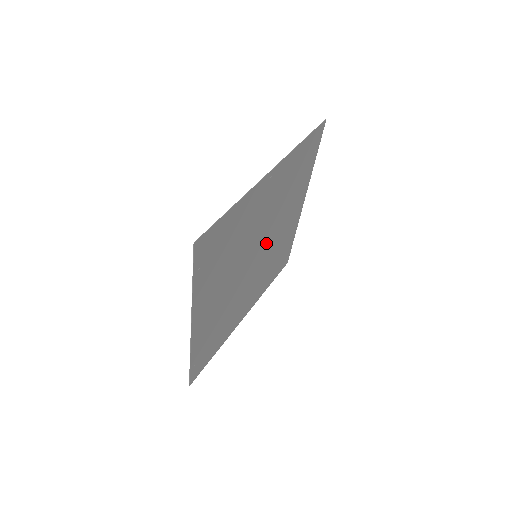
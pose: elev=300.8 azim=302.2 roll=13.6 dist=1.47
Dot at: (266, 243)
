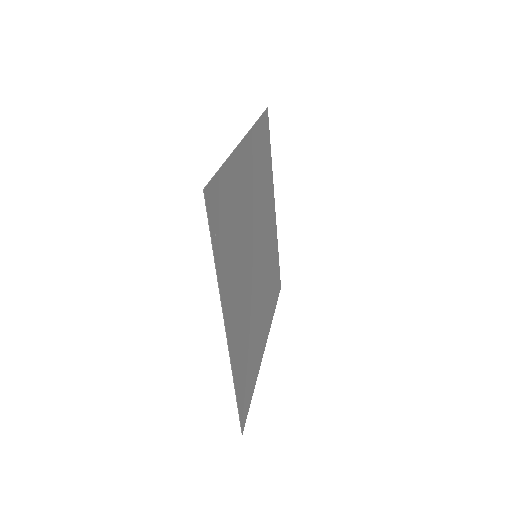
Dot at: (260, 243)
